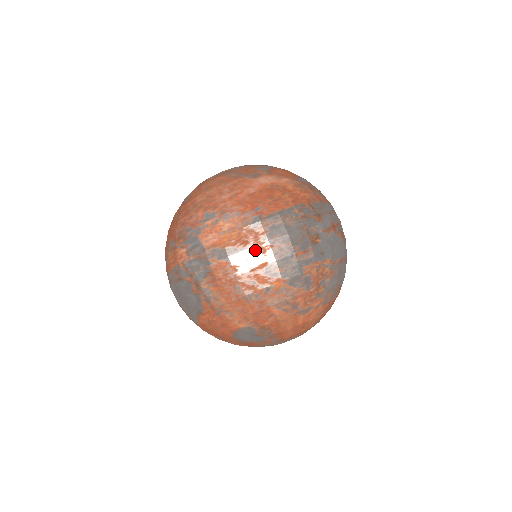
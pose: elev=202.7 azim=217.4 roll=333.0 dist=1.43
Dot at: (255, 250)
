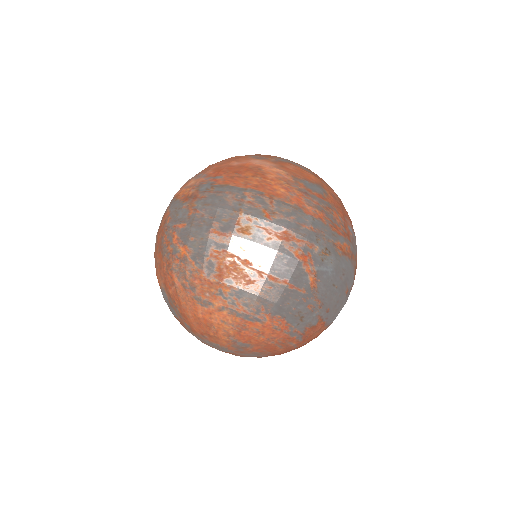
Dot at: (186, 209)
